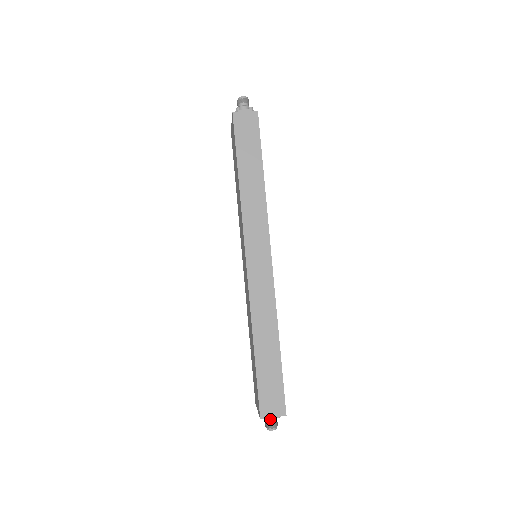
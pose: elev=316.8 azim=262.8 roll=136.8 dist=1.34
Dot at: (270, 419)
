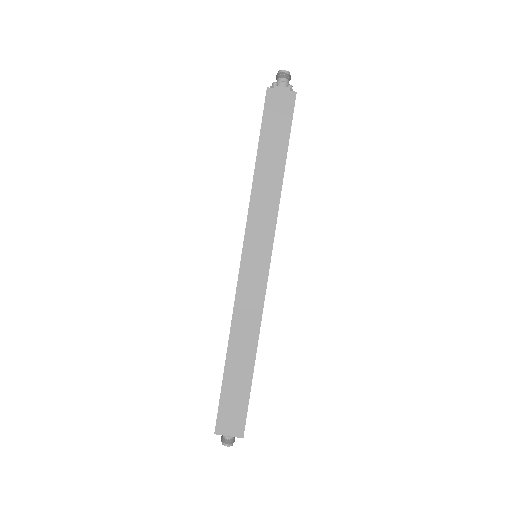
Dot at: occluded
